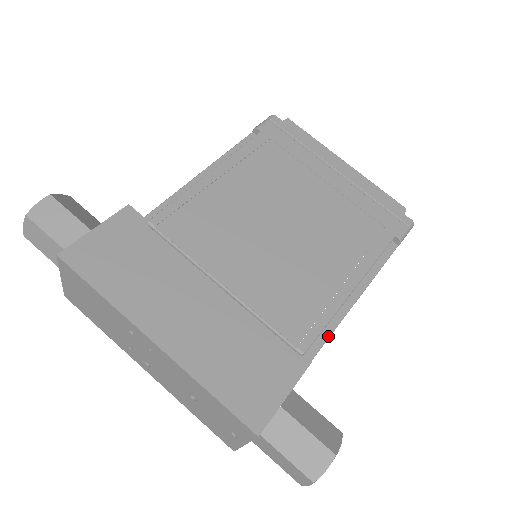
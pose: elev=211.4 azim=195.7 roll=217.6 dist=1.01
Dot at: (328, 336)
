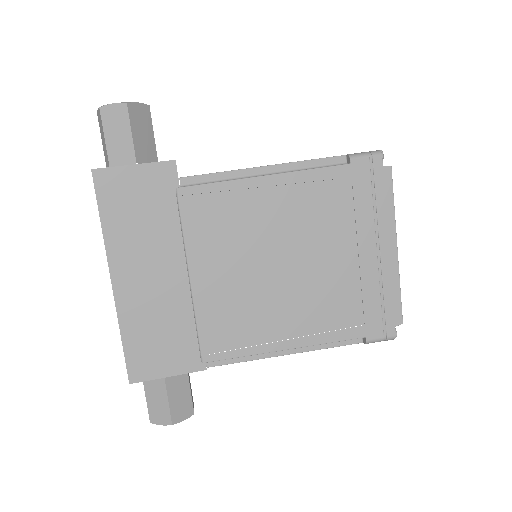
Dot at: (236, 362)
